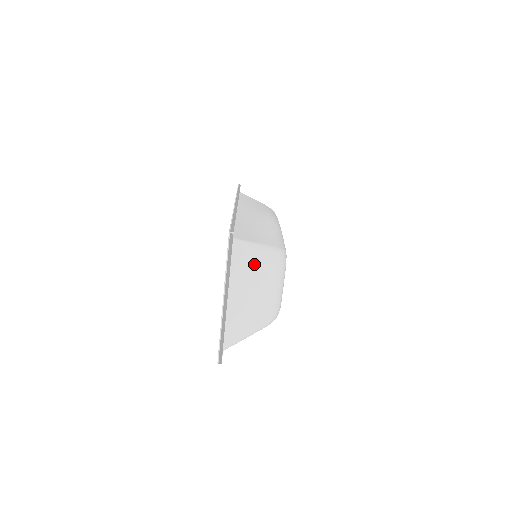
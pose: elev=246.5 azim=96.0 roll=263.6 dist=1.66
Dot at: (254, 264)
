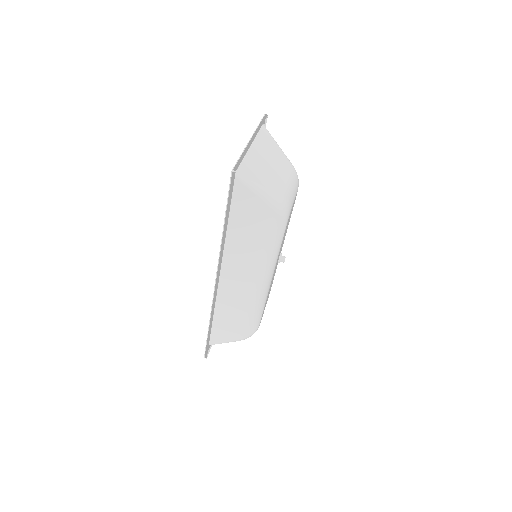
Dot at: (276, 151)
